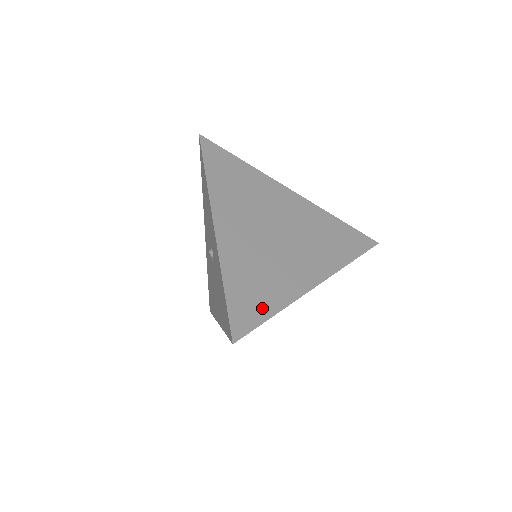
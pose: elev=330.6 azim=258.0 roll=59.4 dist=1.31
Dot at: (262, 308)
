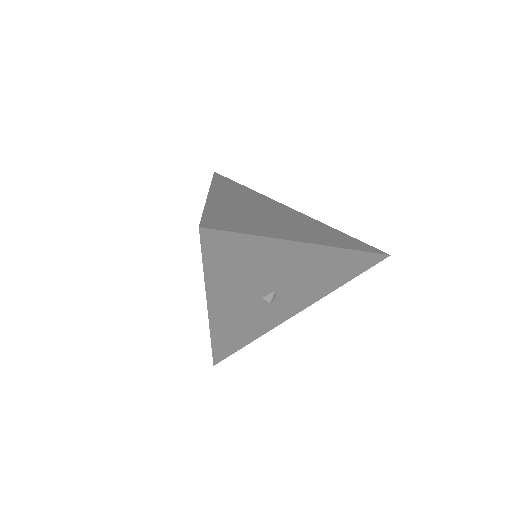
Dot at: (241, 228)
